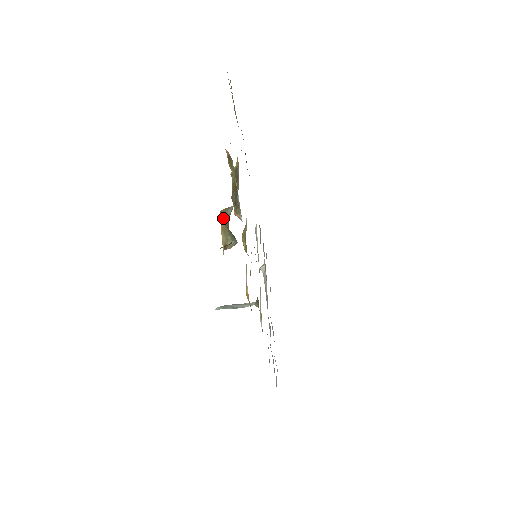
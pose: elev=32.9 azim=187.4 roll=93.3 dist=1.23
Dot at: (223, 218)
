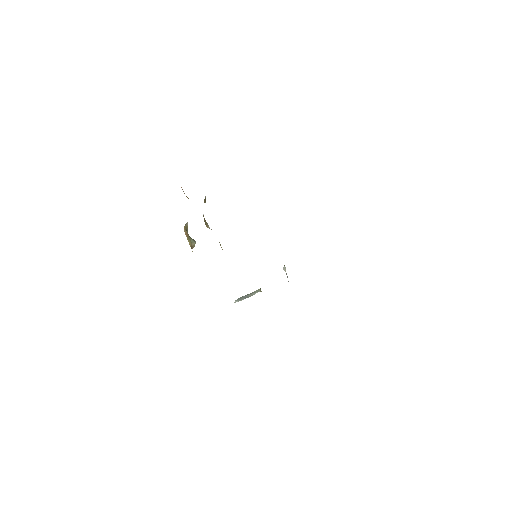
Dot at: (185, 230)
